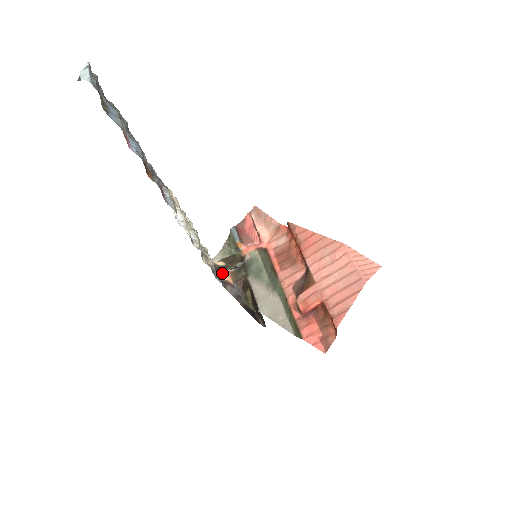
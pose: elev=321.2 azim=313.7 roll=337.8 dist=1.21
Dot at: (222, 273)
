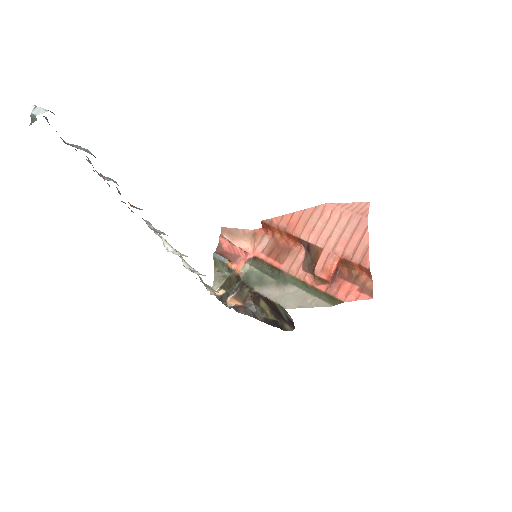
Dot at: (226, 302)
